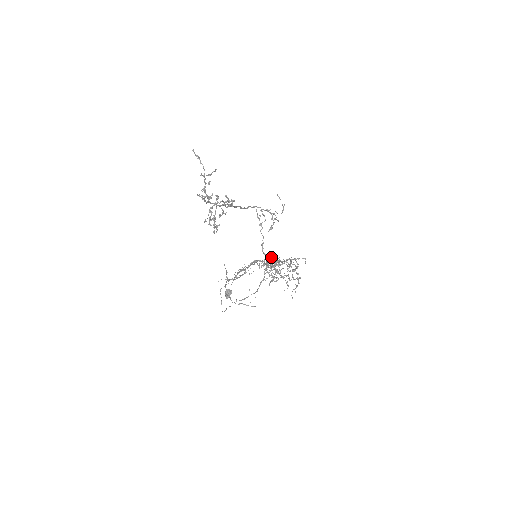
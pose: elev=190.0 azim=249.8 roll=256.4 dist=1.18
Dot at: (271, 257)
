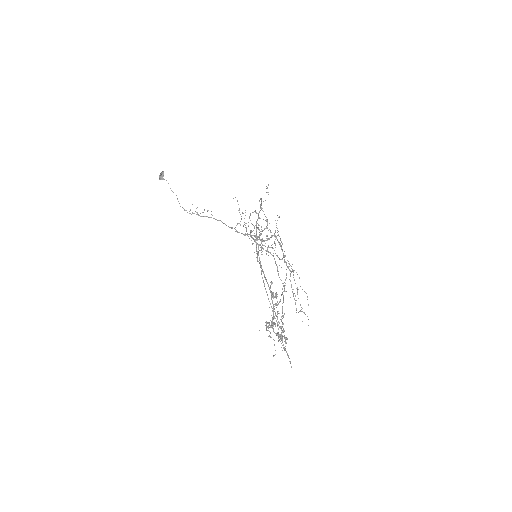
Dot at: occluded
